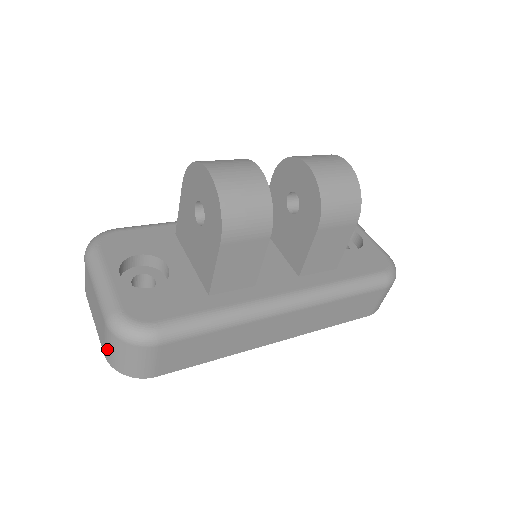
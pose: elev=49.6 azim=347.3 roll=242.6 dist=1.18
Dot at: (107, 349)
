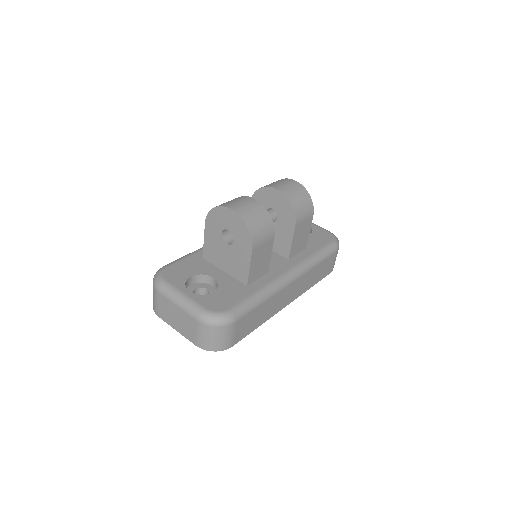
Dot at: (200, 339)
